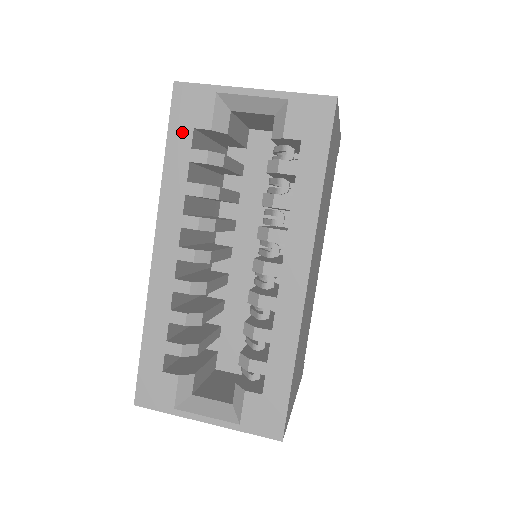
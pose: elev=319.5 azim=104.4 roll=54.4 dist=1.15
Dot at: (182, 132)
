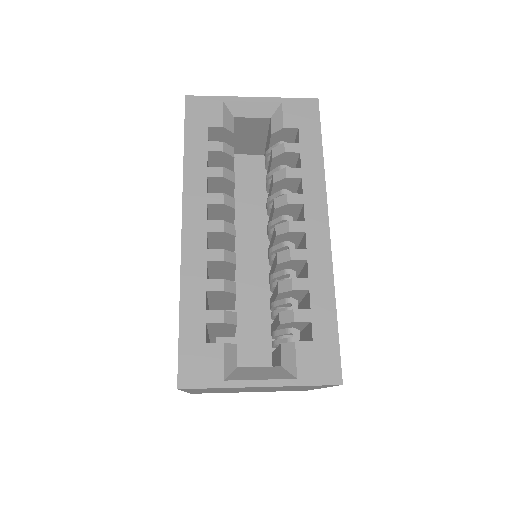
Dot at: (198, 130)
